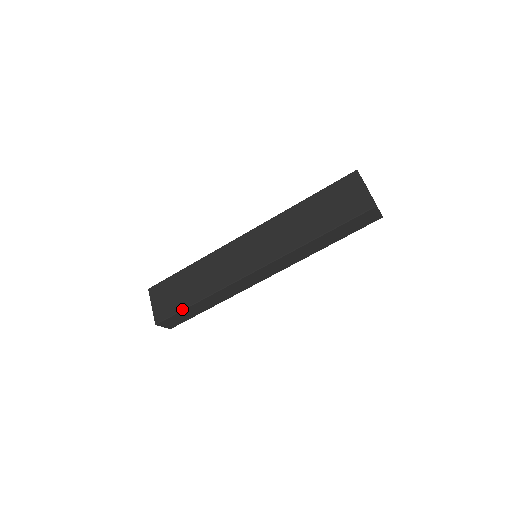
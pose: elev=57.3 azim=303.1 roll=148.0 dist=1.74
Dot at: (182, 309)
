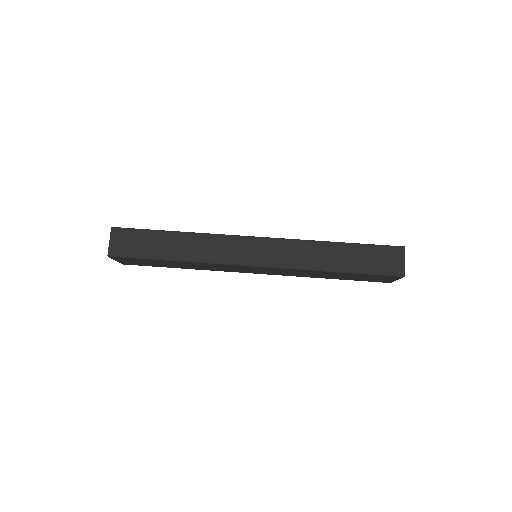
Dot at: occluded
